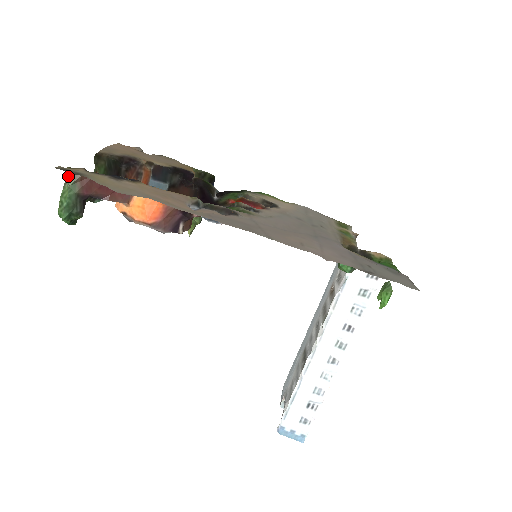
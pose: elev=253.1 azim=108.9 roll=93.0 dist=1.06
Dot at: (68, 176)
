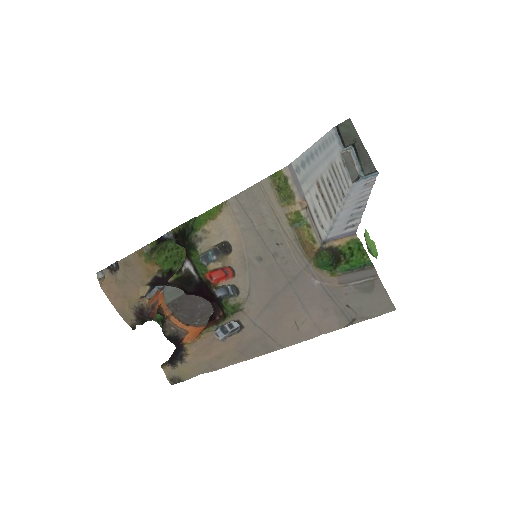
Dot at: (164, 363)
